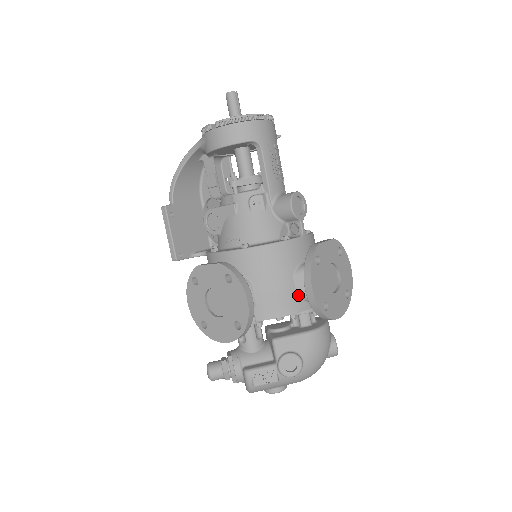
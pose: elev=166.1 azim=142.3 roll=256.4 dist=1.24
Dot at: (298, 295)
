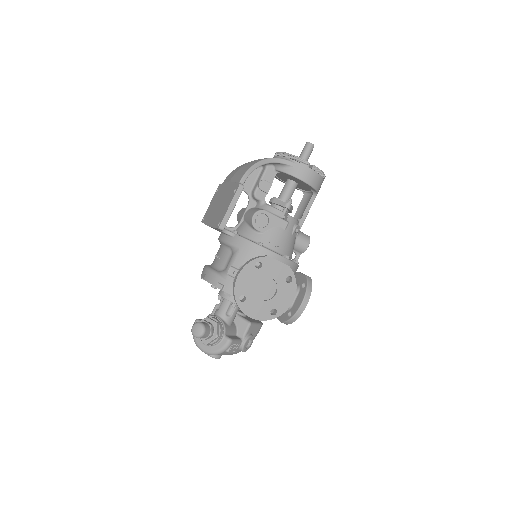
Dot at: occluded
